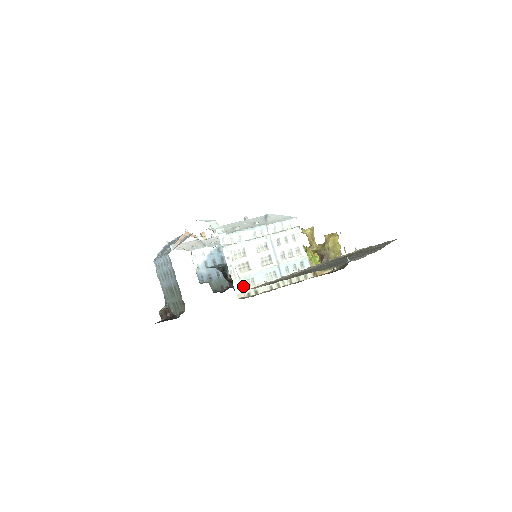
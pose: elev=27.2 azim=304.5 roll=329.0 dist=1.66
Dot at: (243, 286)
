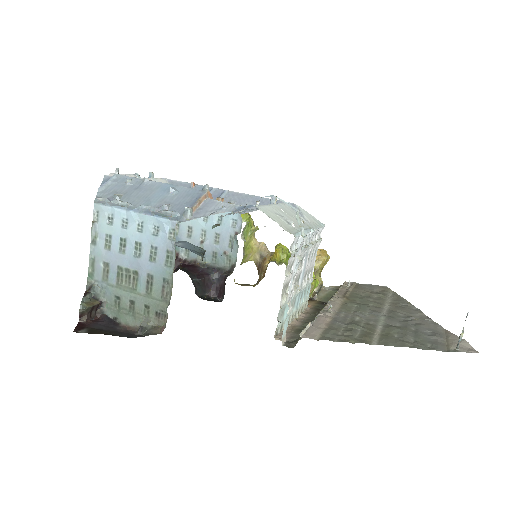
Dot at: (278, 319)
